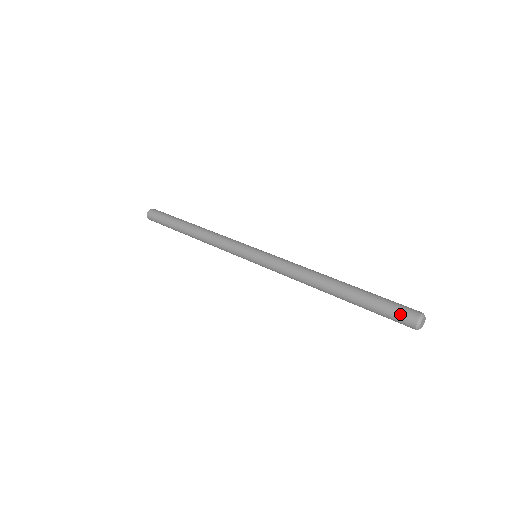
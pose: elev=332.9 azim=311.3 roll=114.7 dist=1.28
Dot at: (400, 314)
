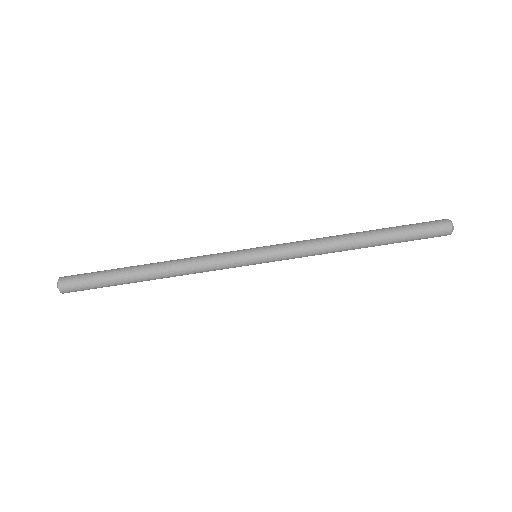
Dot at: (436, 235)
